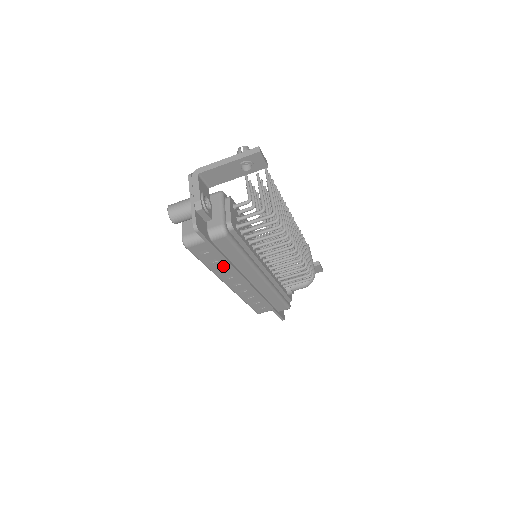
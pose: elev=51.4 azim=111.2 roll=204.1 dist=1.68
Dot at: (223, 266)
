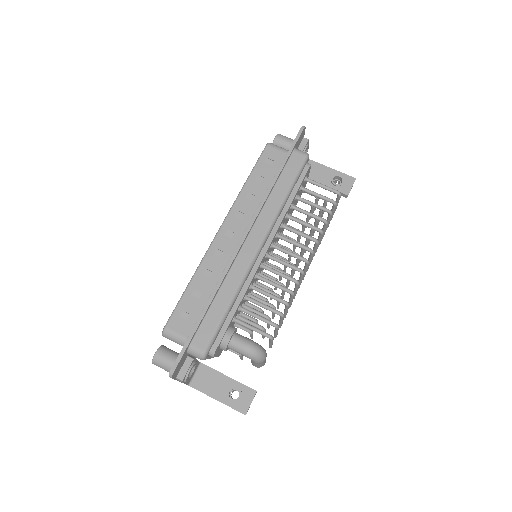
Dot at: (256, 194)
